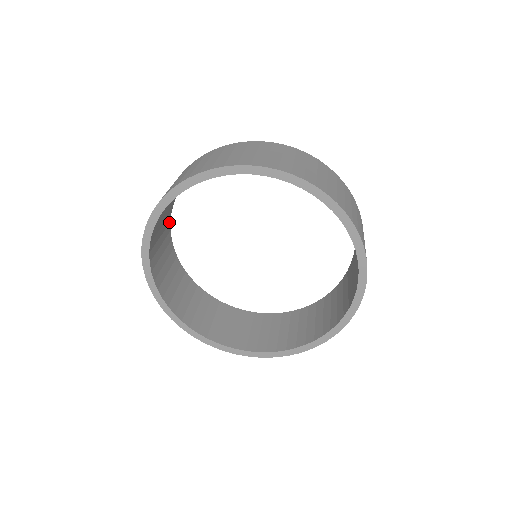
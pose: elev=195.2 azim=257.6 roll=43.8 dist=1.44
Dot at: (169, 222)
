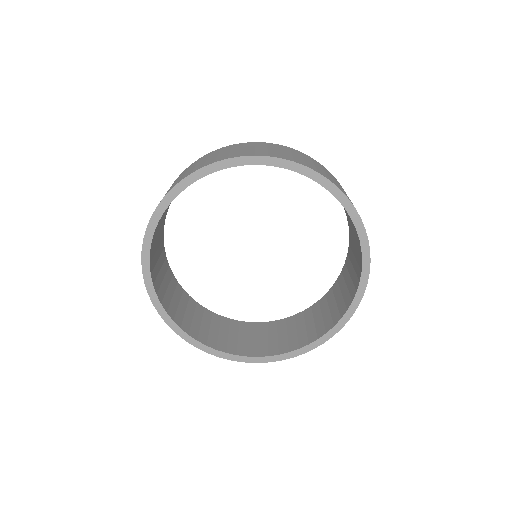
Dot at: (203, 309)
